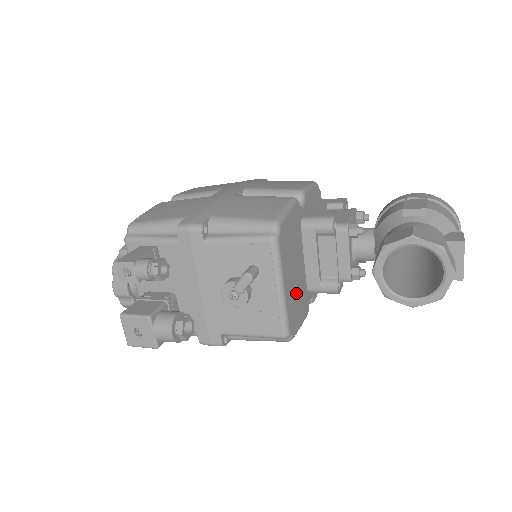
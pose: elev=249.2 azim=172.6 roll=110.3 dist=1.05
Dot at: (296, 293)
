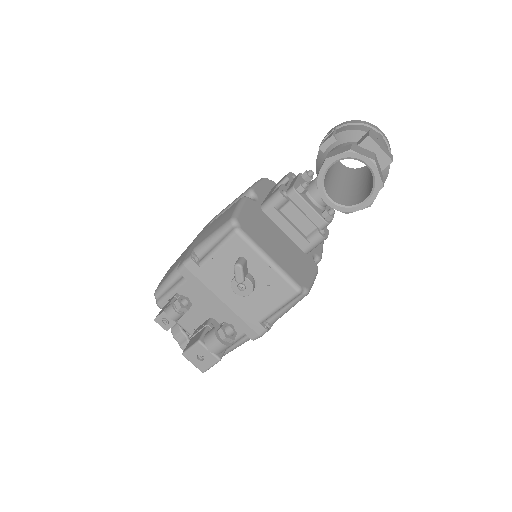
Dot at: (290, 258)
